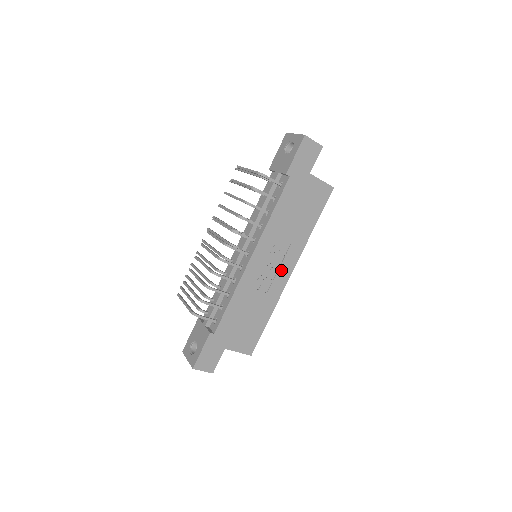
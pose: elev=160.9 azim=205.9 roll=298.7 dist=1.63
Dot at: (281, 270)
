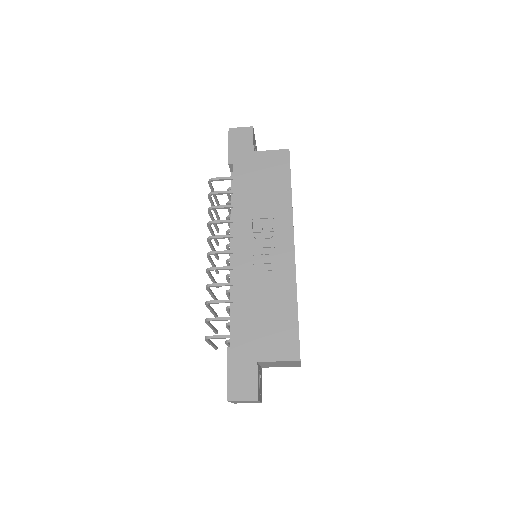
Dot at: (278, 247)
